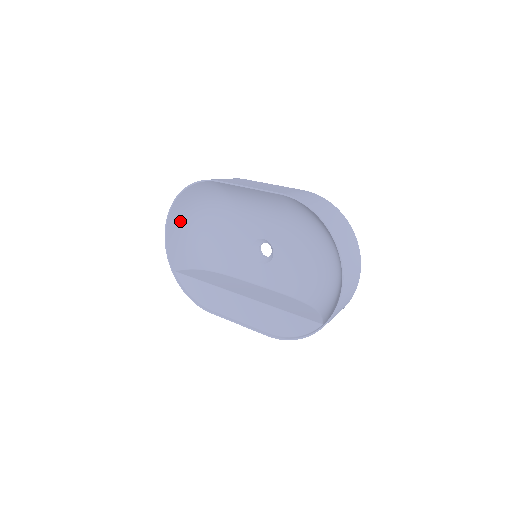
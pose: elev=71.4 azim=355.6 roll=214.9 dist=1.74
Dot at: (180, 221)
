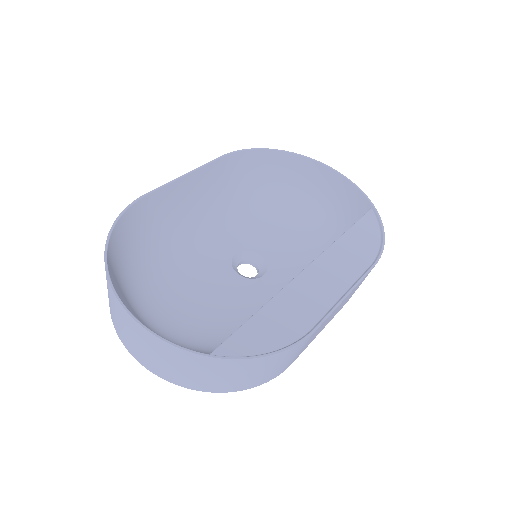
Dot at: (129, 308)
